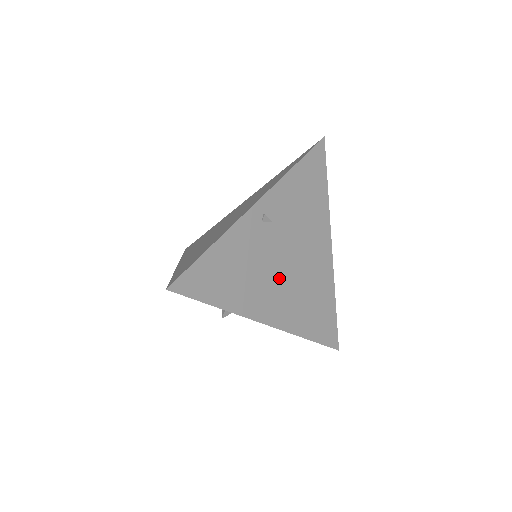
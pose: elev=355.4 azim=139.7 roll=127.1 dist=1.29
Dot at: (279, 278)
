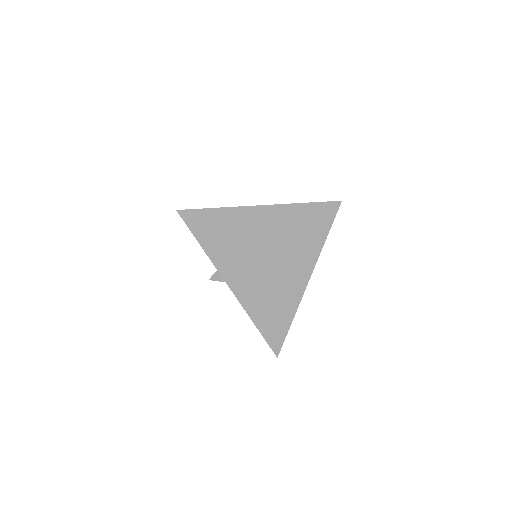
Dot at: (256, 264)
